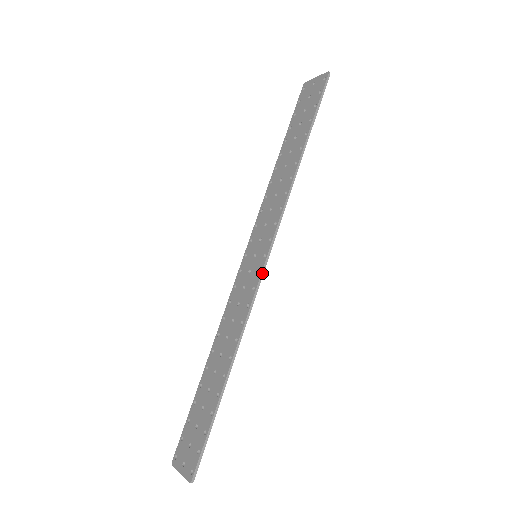
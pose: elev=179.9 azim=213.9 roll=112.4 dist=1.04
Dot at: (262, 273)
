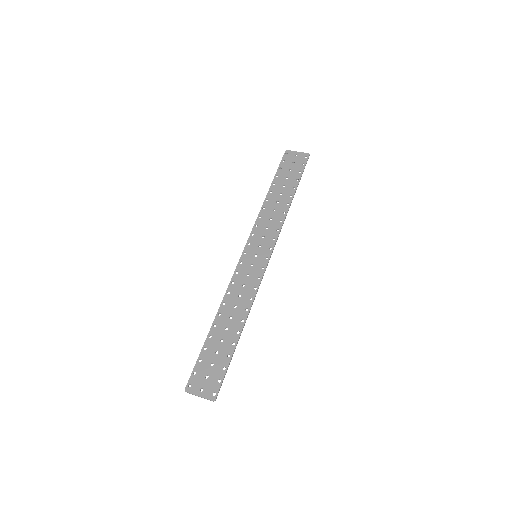
Dot at: occluded
